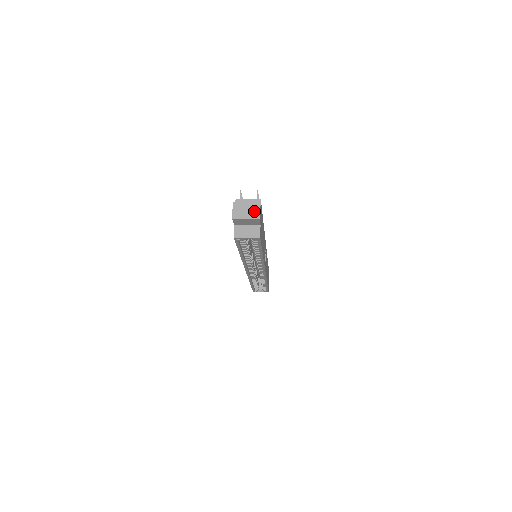
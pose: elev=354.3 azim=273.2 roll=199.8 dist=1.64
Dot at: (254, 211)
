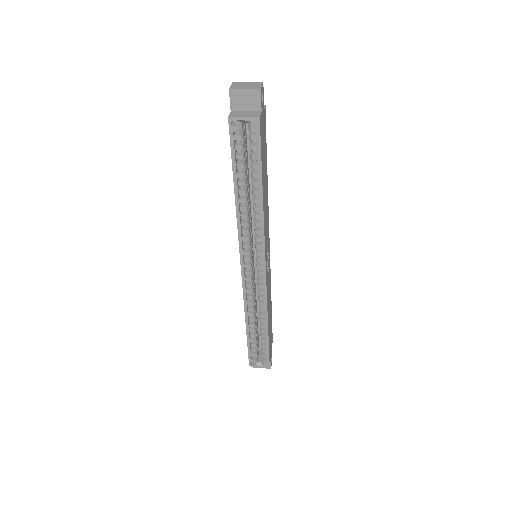
Dot at: (255, 85)
